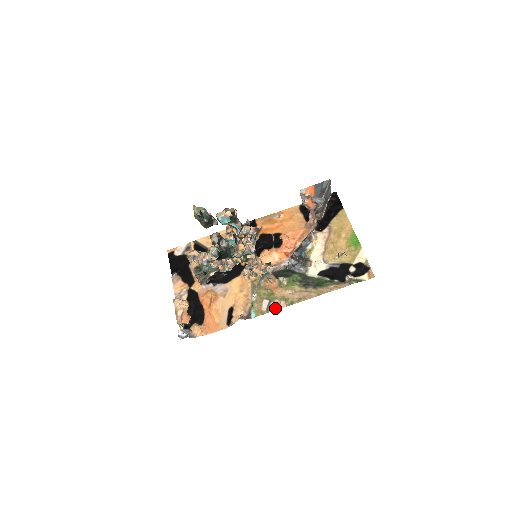
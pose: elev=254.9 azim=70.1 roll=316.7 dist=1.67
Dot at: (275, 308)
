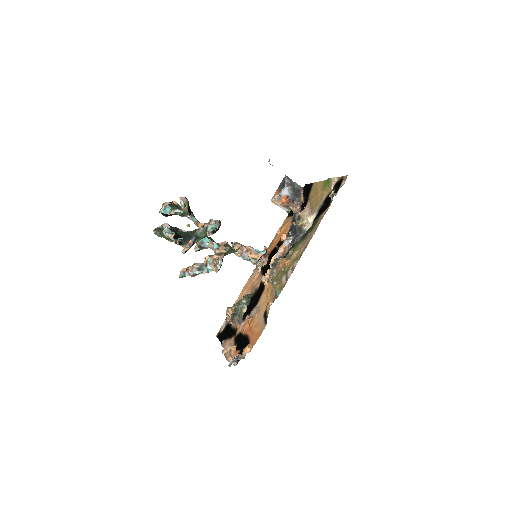
Dot at: (291, 272)
